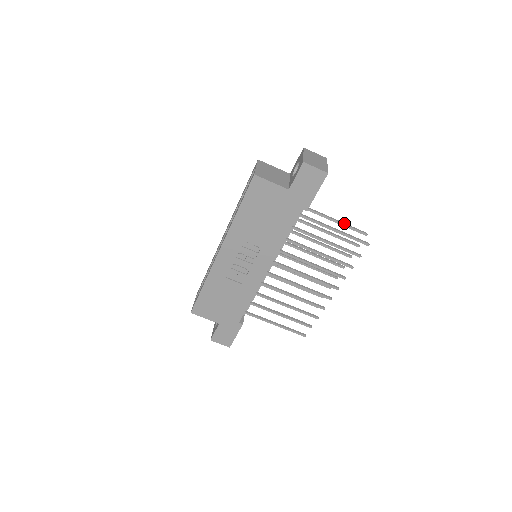
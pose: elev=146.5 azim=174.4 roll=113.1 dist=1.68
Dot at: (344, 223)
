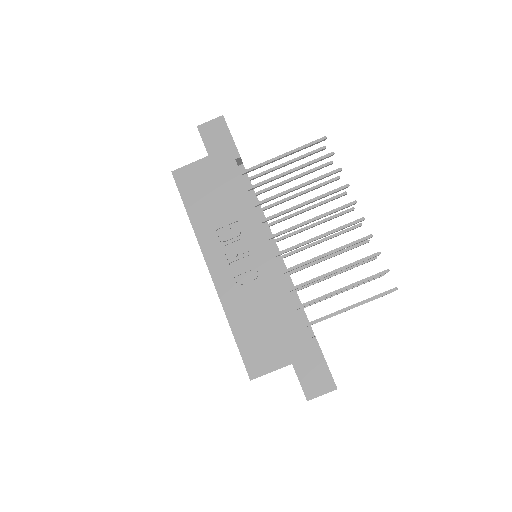
Dot at: (297, 158)
